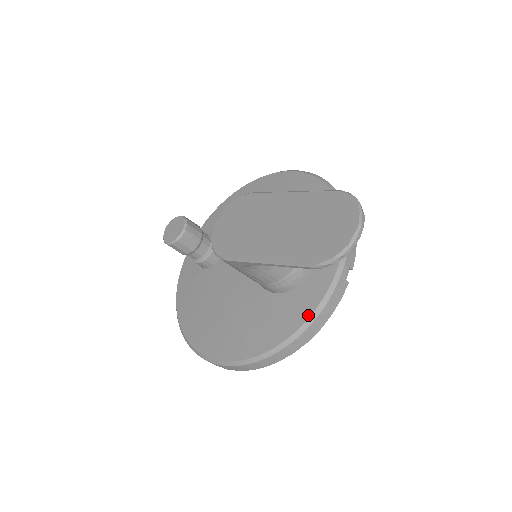
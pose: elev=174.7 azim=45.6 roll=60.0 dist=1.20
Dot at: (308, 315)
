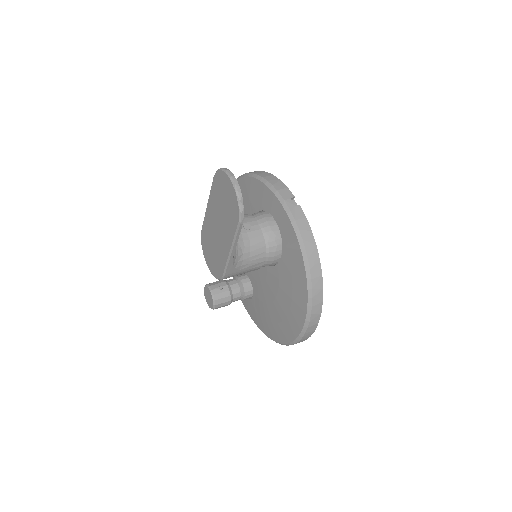
Dot at: (299, 248)
